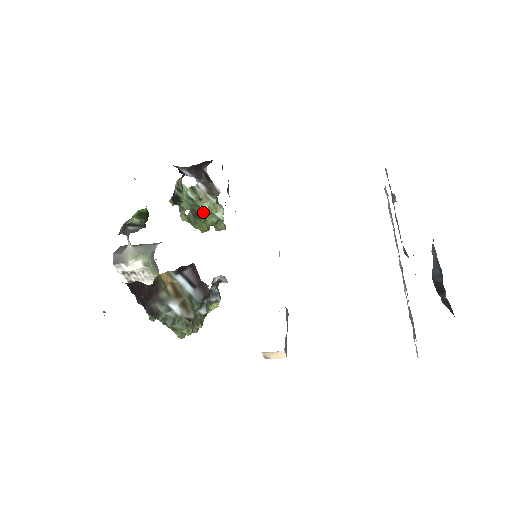
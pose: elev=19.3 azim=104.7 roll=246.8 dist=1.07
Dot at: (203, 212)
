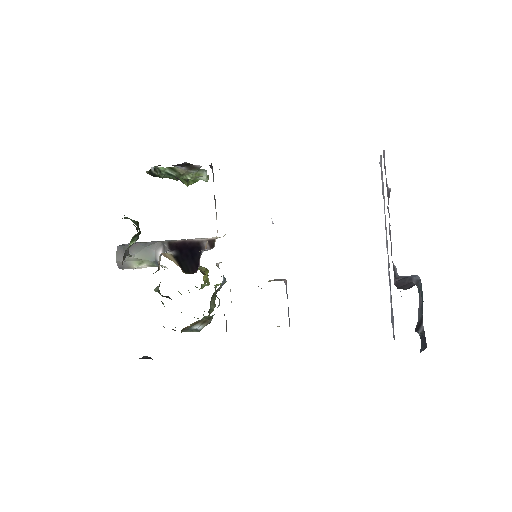
Dot at: occluded
